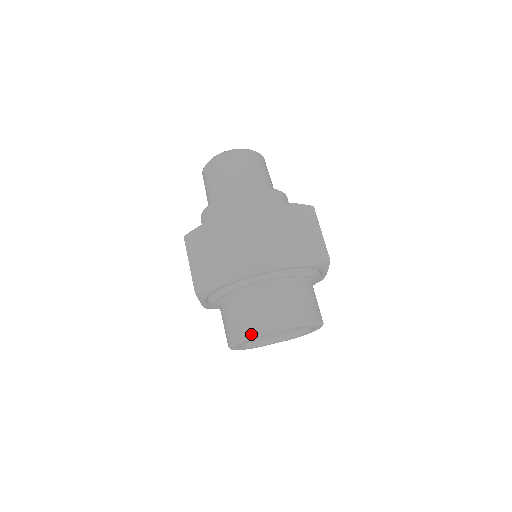
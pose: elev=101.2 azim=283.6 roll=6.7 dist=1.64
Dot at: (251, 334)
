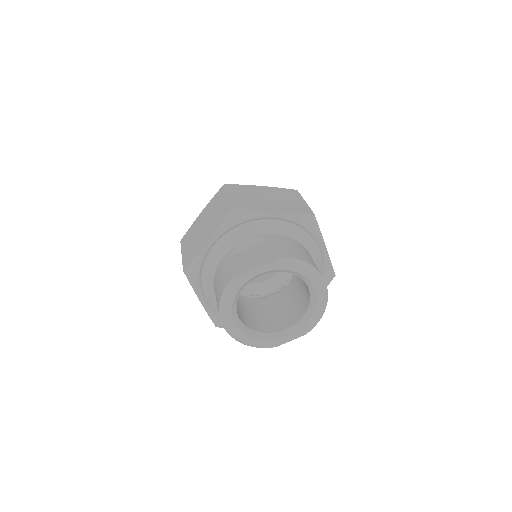
Dot at: (231, 279)
